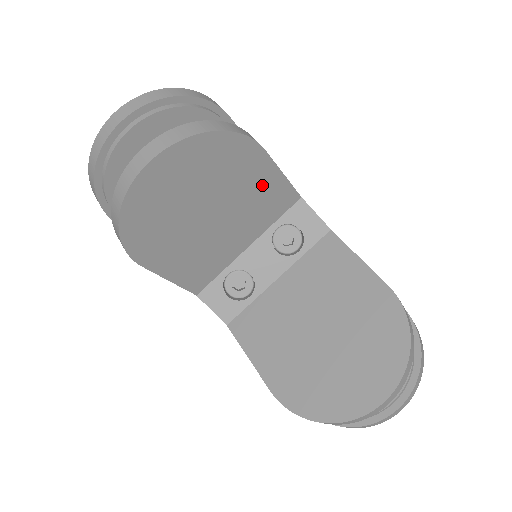
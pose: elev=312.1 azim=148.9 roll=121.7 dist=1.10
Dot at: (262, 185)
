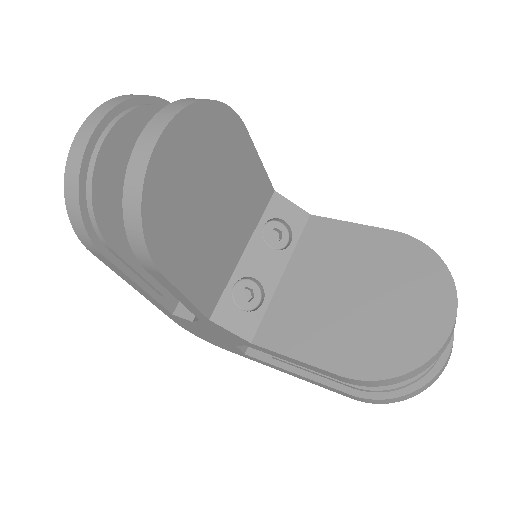
Dot at: (248, 172)
